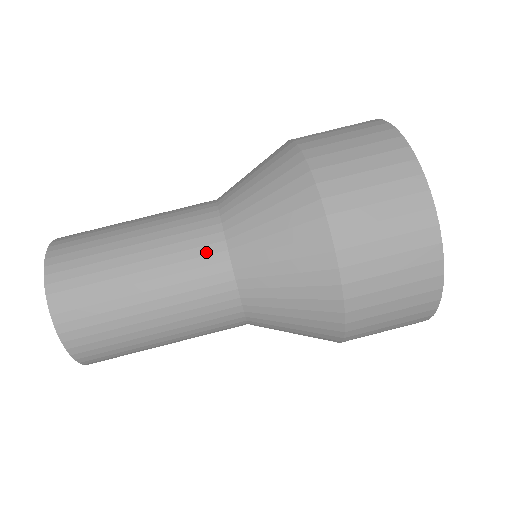
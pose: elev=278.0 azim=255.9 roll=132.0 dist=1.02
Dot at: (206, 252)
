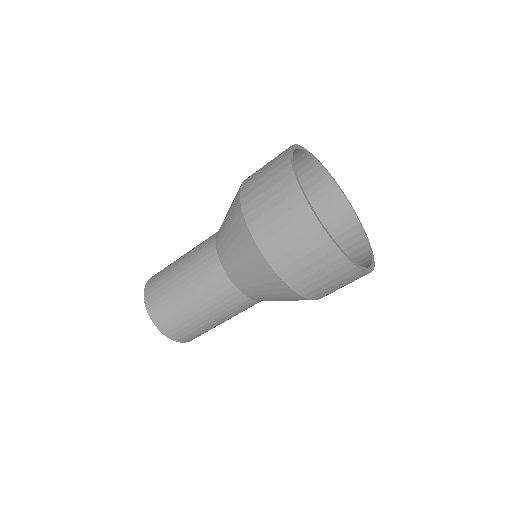
Dot at: (236, 301)
